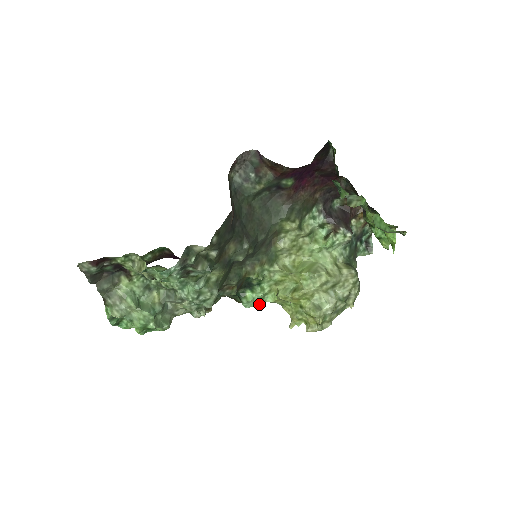
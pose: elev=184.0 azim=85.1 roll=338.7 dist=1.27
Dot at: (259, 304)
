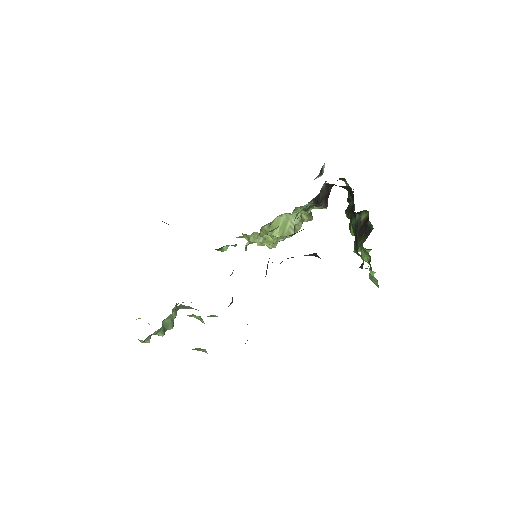
Dot at: occluded
